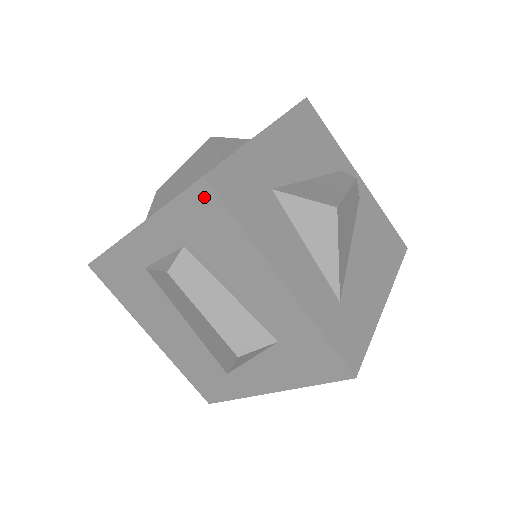
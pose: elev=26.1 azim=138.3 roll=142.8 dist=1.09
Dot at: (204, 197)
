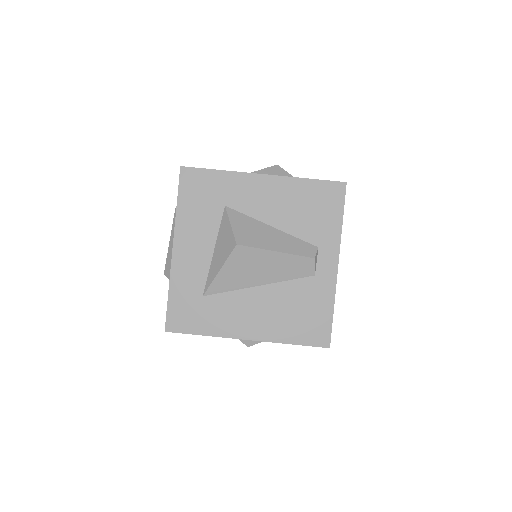
Dot at: occluded
